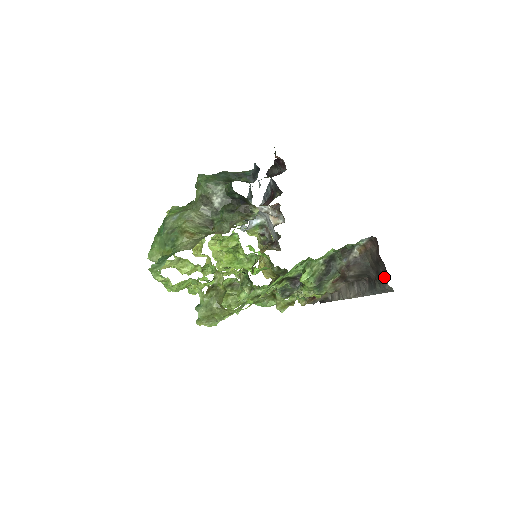
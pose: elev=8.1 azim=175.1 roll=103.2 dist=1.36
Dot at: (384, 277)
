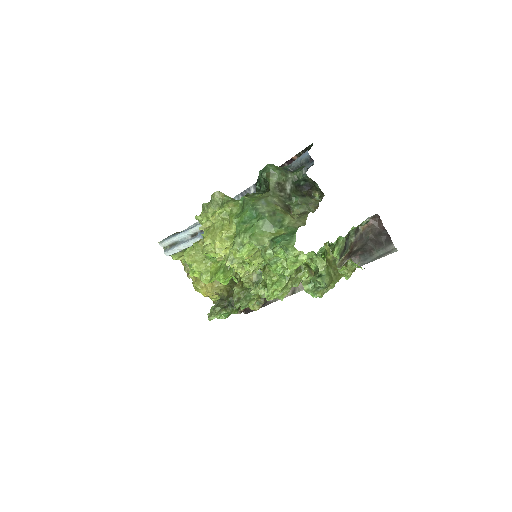
Dot at: (387, 243)
